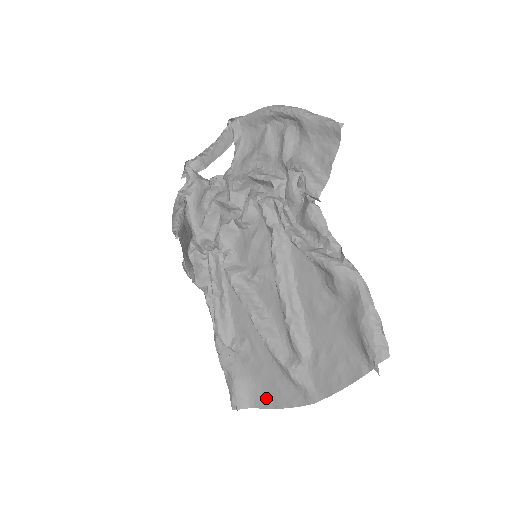
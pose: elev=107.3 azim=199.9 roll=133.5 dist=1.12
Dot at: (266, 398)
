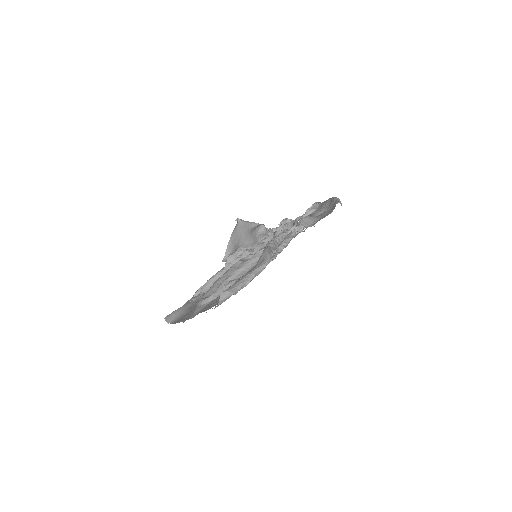
Dot at: (180, 319)
